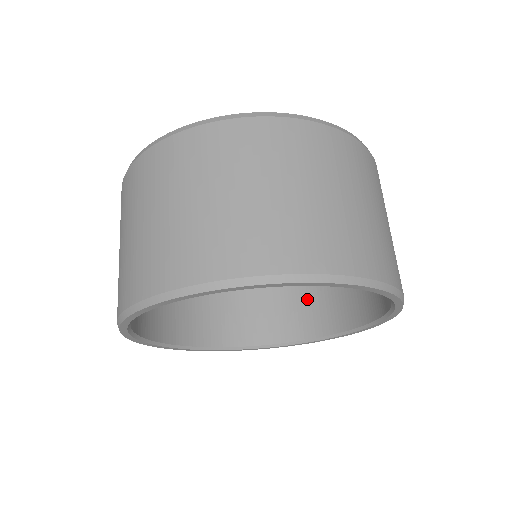
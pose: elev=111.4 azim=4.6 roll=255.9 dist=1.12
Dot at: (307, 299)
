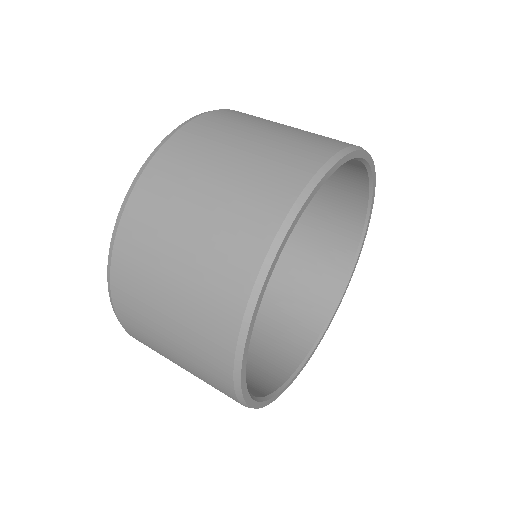
Dot at: (284, 317)
